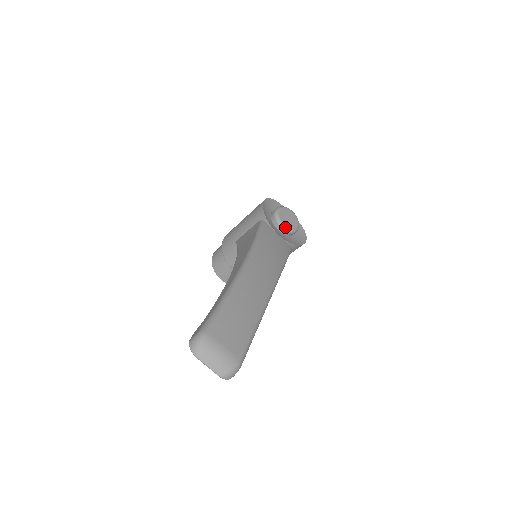
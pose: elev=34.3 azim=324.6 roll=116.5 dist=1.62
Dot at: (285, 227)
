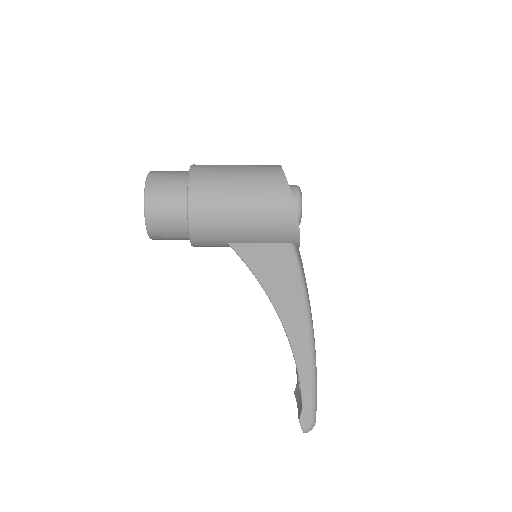
Dot at: occluded
